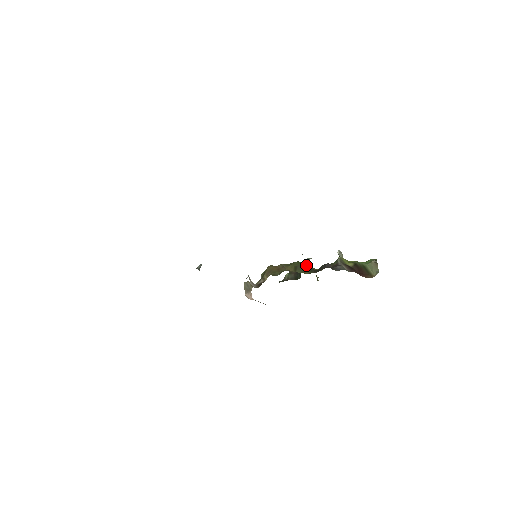
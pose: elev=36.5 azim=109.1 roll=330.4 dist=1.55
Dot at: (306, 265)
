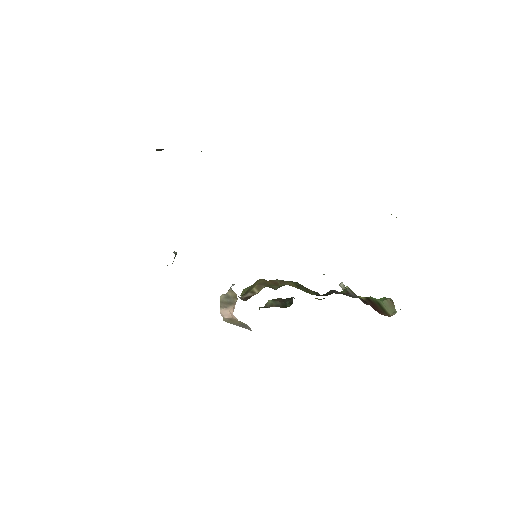
Dot at: occluded
